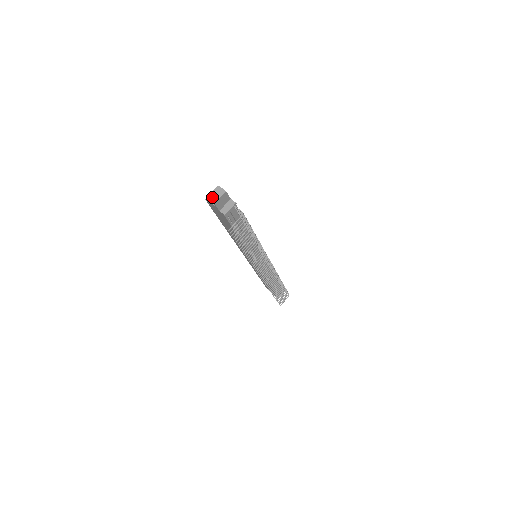
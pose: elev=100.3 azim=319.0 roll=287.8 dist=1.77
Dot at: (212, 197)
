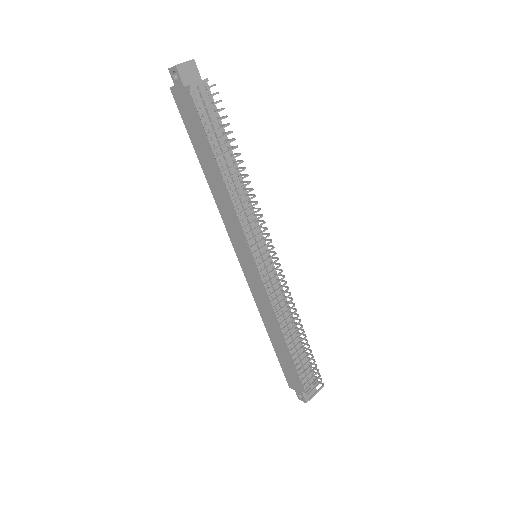
Dot at: occluded
